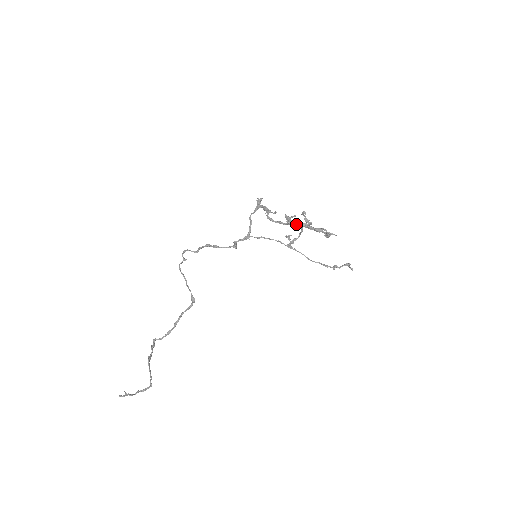
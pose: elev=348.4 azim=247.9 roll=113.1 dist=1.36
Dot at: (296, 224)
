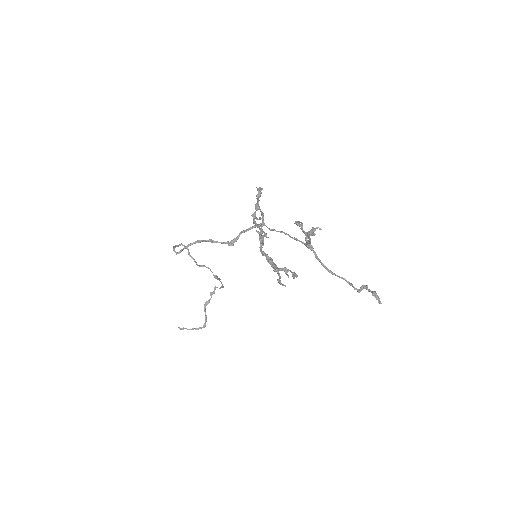
Dot at: (260, 249)
